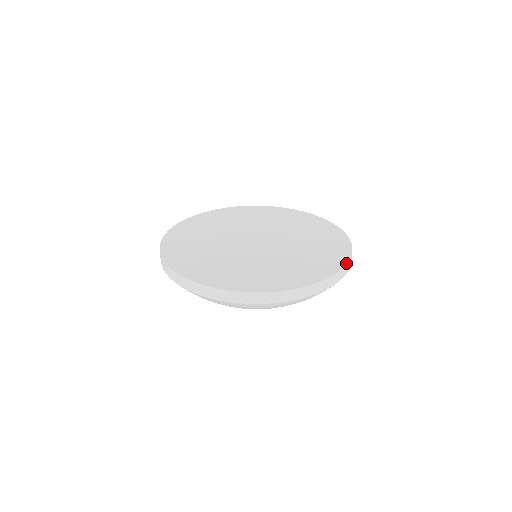
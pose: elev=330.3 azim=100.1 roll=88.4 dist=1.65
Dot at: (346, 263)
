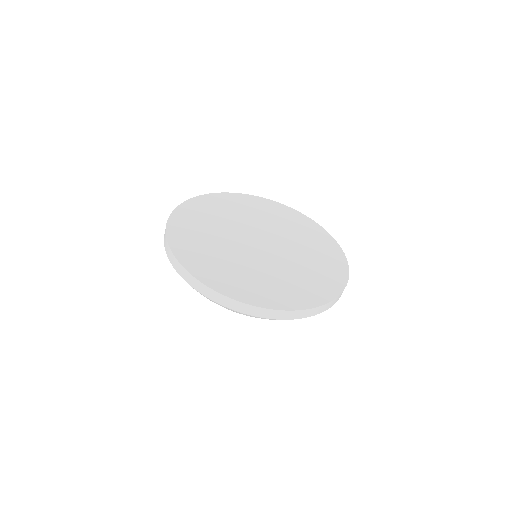
Dot at: (336, 241)
